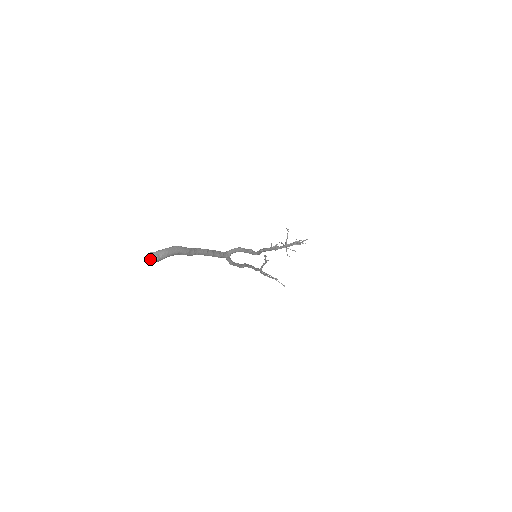
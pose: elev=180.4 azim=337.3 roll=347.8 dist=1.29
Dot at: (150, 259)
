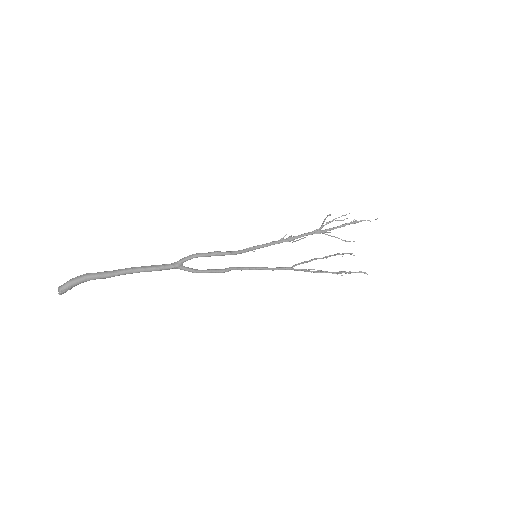
Dot at: (59, 292)
